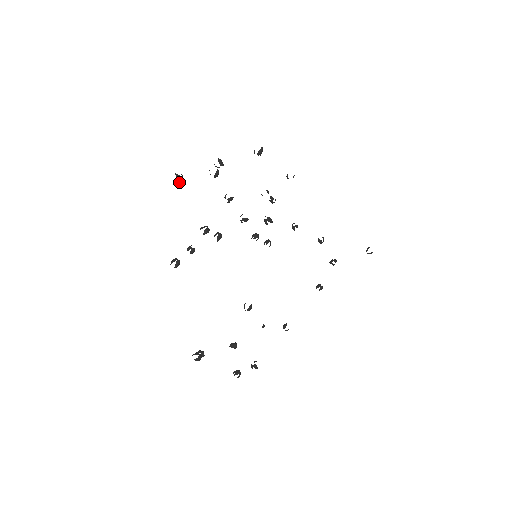
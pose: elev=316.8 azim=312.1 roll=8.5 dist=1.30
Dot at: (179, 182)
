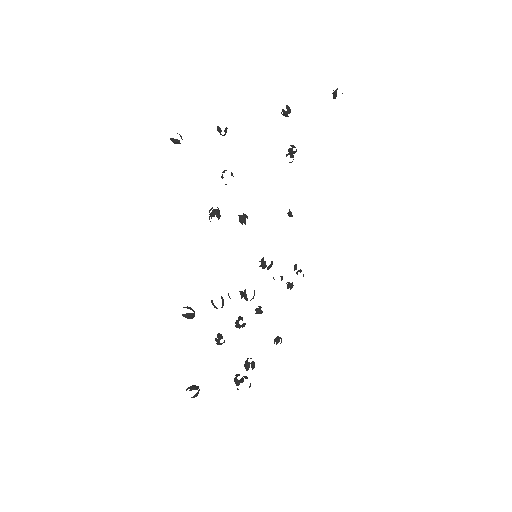
Dot at: (198, 392)
